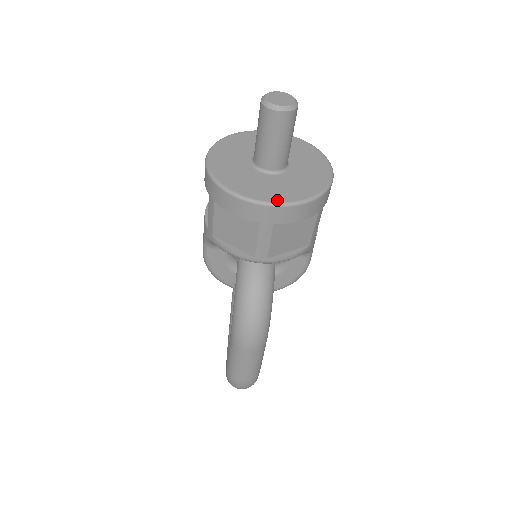
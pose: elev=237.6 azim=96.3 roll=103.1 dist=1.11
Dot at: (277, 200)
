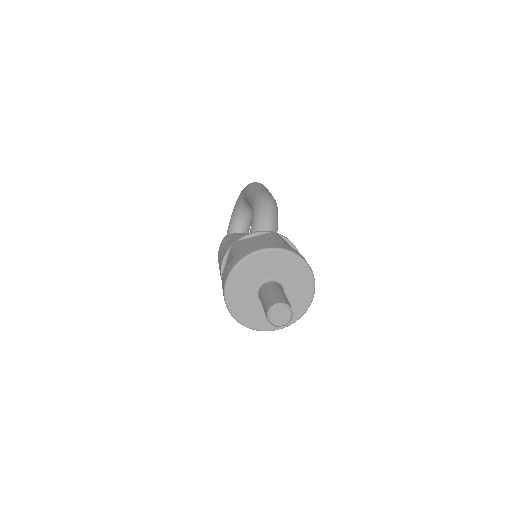
Dot at: (262, 329)
